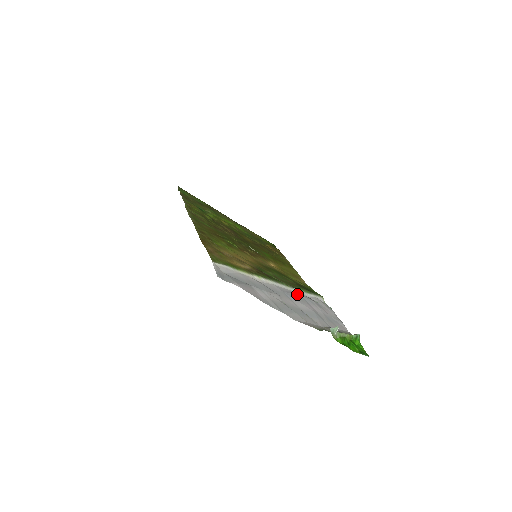
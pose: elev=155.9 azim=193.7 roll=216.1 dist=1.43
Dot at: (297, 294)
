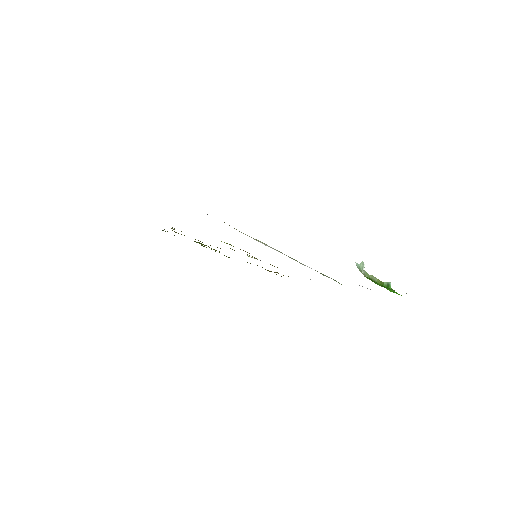
Dot at: occluded
